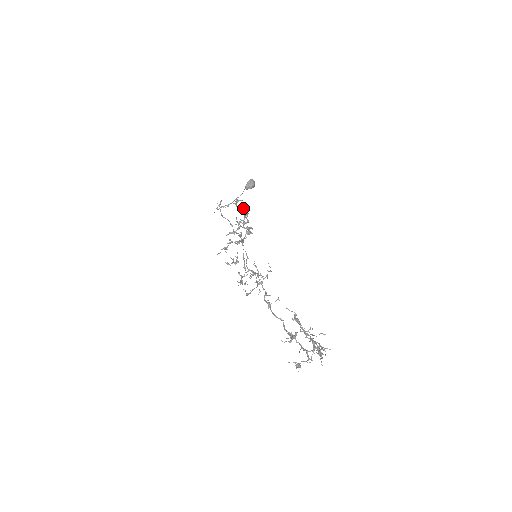
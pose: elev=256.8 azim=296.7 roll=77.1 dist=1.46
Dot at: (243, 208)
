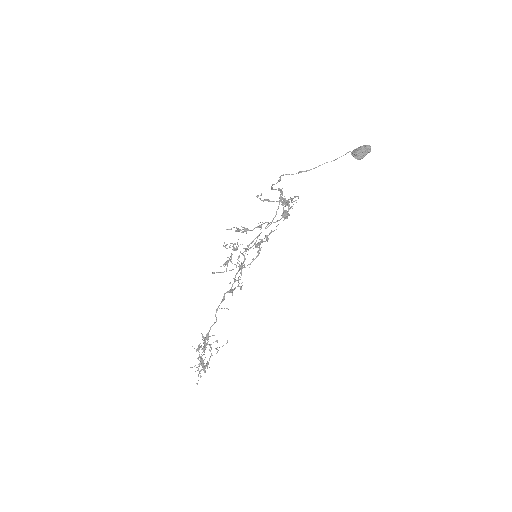
Dot at: occluded
